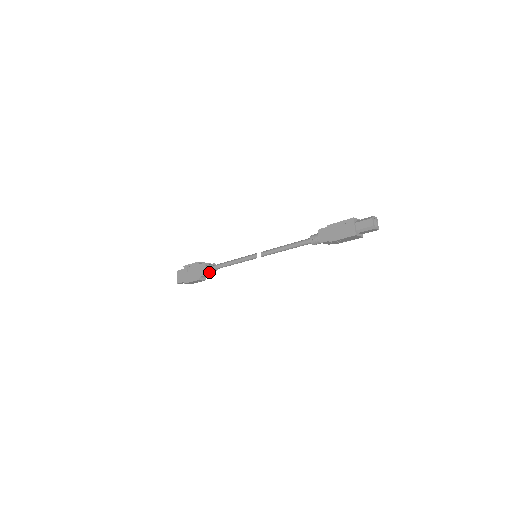
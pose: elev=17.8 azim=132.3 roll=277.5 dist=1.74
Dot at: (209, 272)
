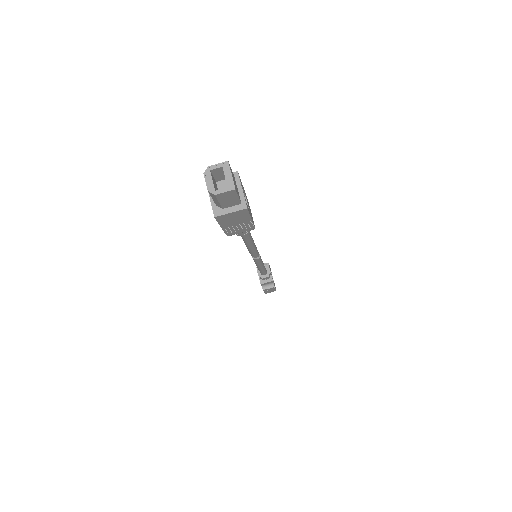
Dot at: (263, 279)
